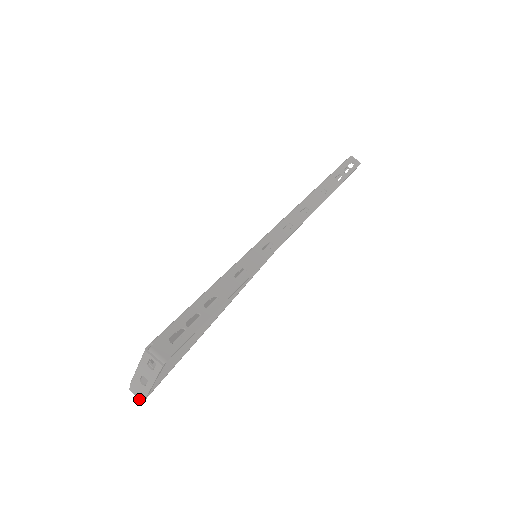
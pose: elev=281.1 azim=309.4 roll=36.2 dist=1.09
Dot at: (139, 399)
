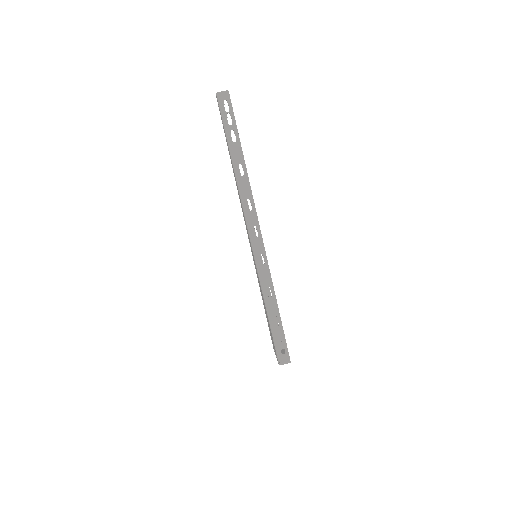
Dot at: occluded
